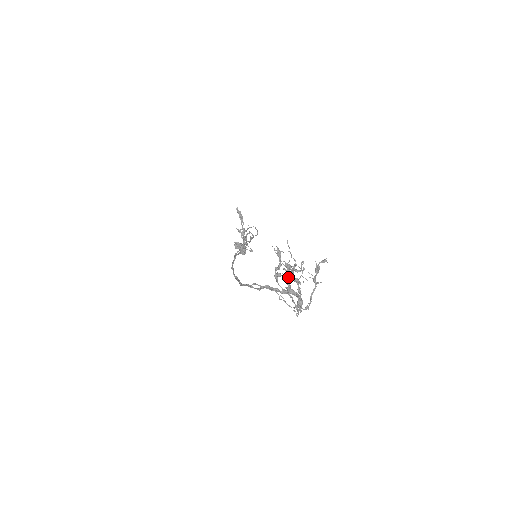
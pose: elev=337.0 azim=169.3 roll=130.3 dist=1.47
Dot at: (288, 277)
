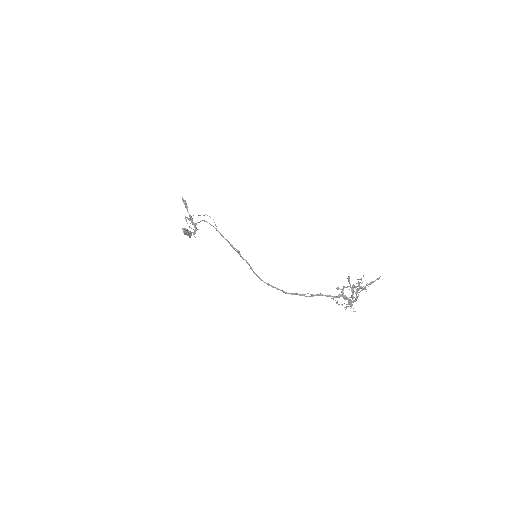
Dot at: (356, 293)
